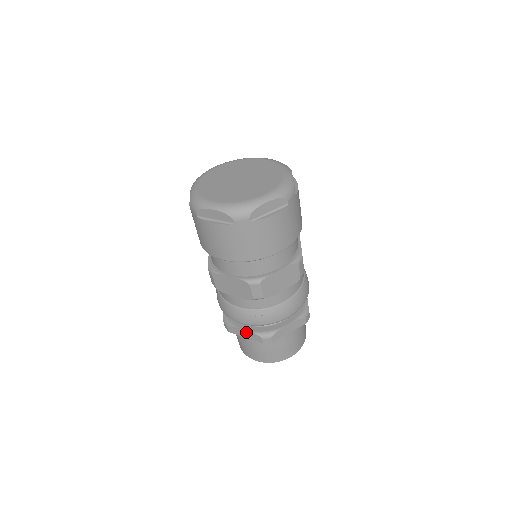
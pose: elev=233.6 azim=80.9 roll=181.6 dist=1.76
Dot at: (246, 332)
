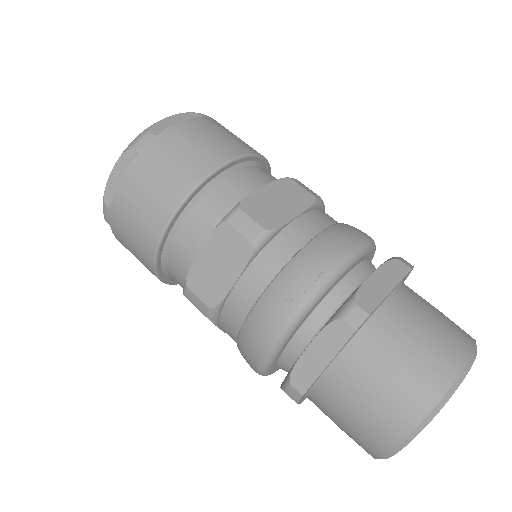
Dot at: (315, 346)
